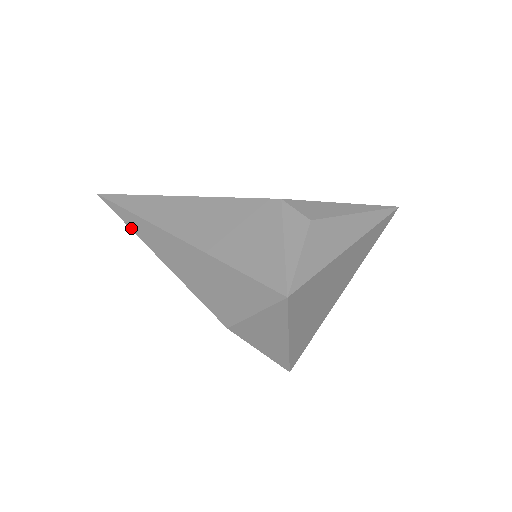
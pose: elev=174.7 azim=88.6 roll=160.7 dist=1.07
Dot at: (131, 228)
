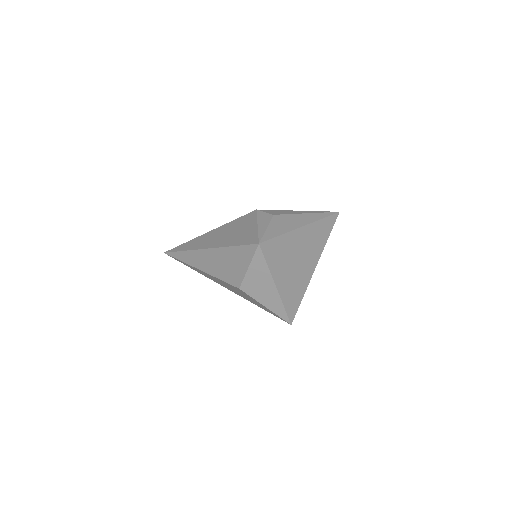
Dot at: (183, 261)
